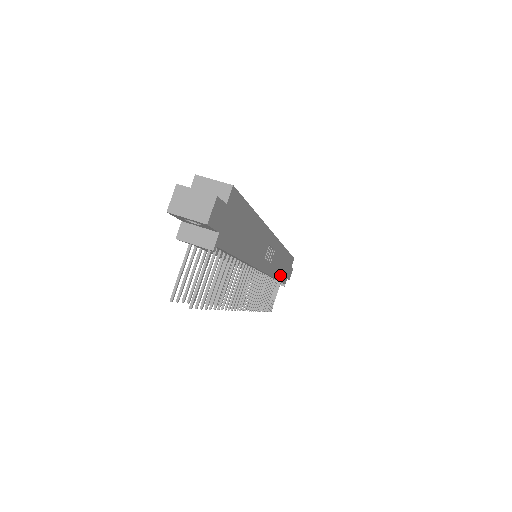
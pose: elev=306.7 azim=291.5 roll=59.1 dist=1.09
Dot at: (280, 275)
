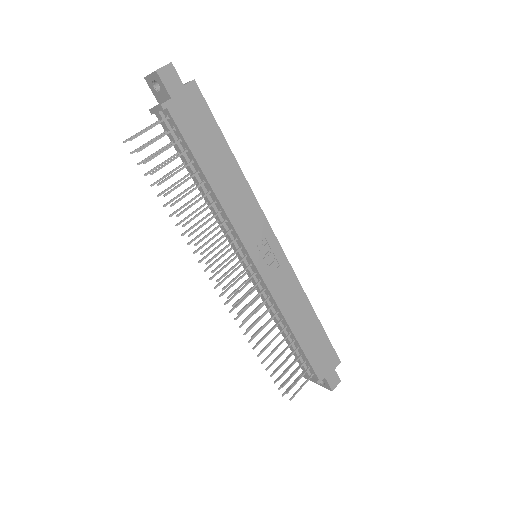
Dot at: (301, 337)
